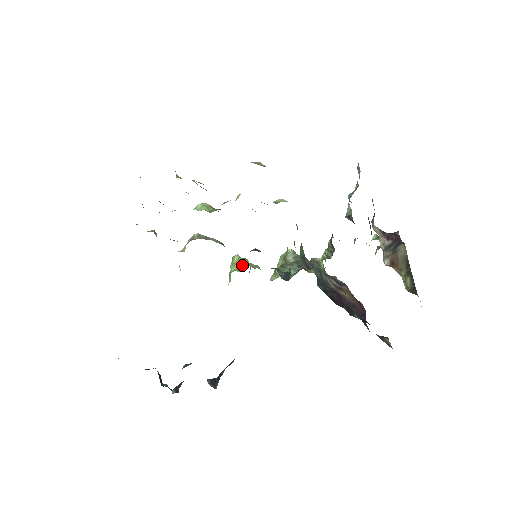
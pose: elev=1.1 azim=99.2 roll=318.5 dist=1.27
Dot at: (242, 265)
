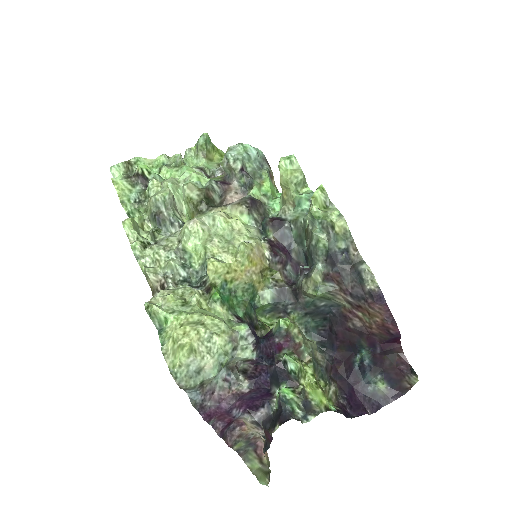
Dot at: (282, 196)
